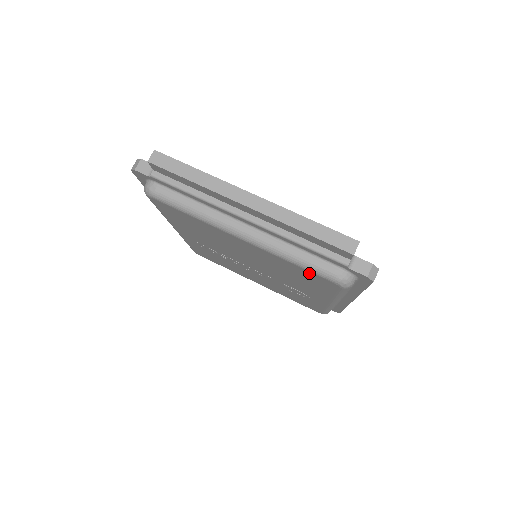
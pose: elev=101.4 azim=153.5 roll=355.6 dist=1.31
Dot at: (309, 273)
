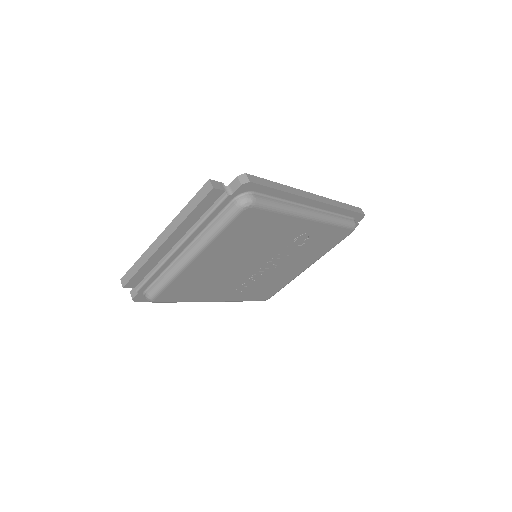
Dot at: (235, 224)
